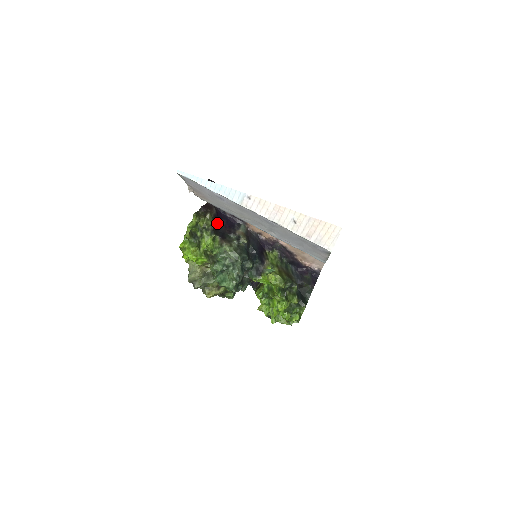
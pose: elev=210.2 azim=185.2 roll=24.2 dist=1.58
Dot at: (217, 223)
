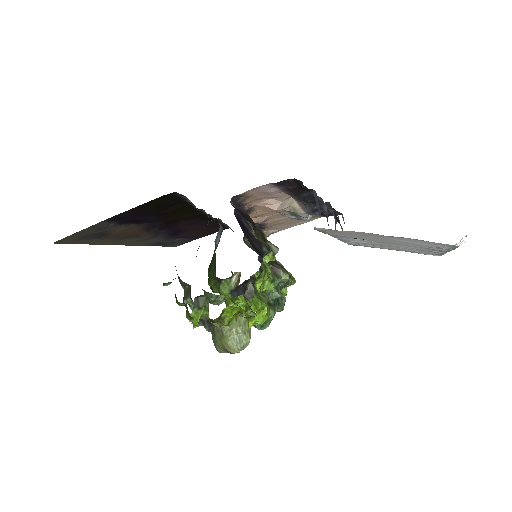
Dot at: occluded
